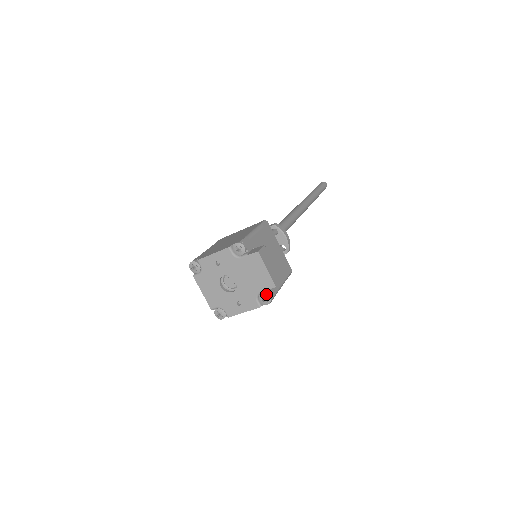
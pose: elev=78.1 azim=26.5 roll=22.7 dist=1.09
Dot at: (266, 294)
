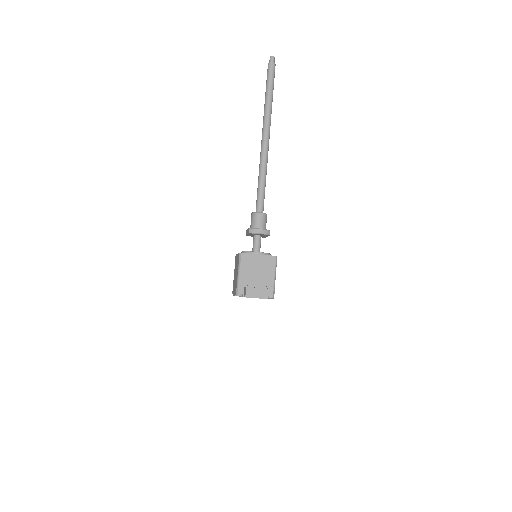
Dot at: (268, 298)
